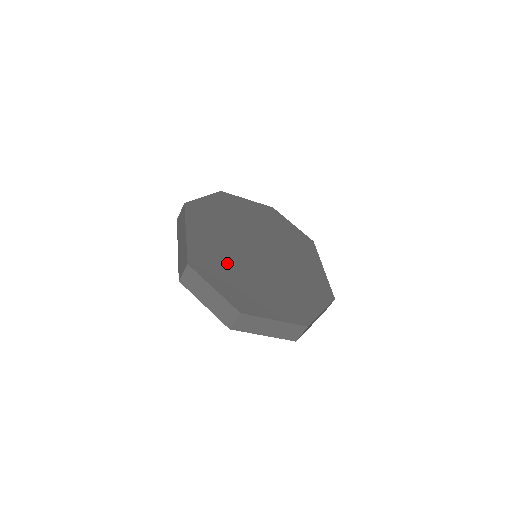
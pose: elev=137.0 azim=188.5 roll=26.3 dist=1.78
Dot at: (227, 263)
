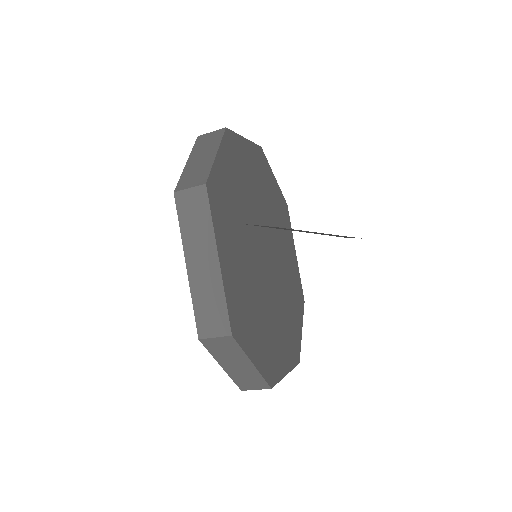
Dot at: (253, 303)
